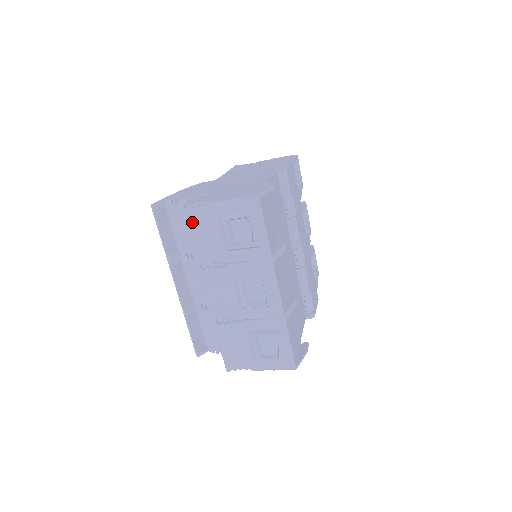
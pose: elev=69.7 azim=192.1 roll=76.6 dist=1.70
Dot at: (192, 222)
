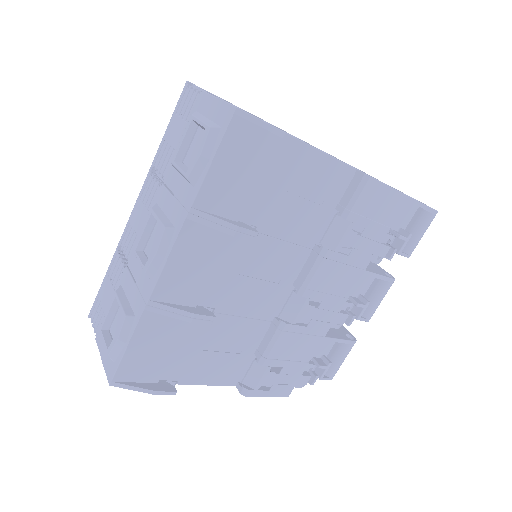
Dot at: (180, 106)
